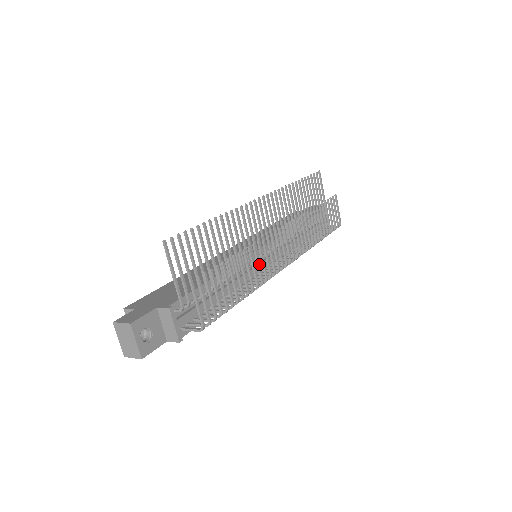
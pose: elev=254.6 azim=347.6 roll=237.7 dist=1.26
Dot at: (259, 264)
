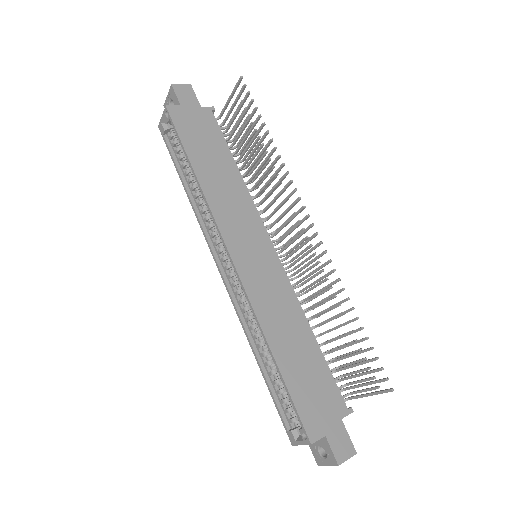
Dot at: (320, 294)
